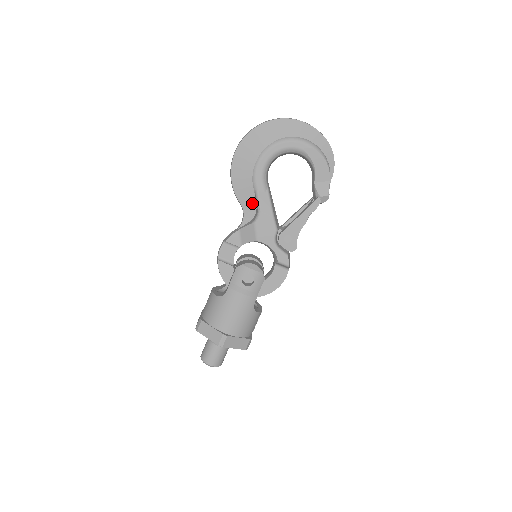
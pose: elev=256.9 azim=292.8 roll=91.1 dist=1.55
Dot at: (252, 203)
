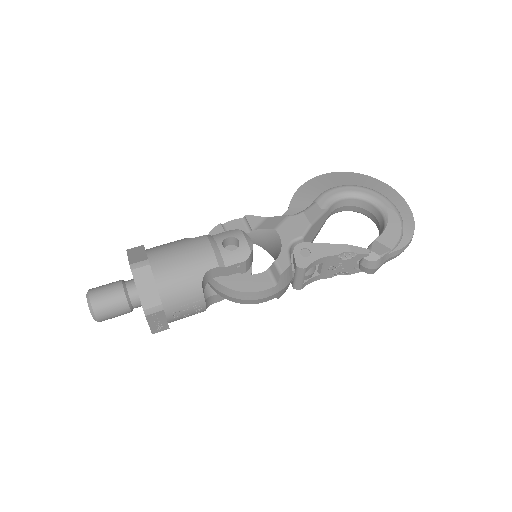
Dot at: (300, 211)
